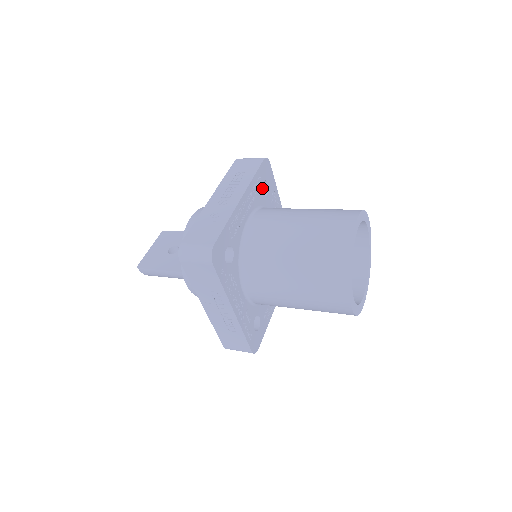
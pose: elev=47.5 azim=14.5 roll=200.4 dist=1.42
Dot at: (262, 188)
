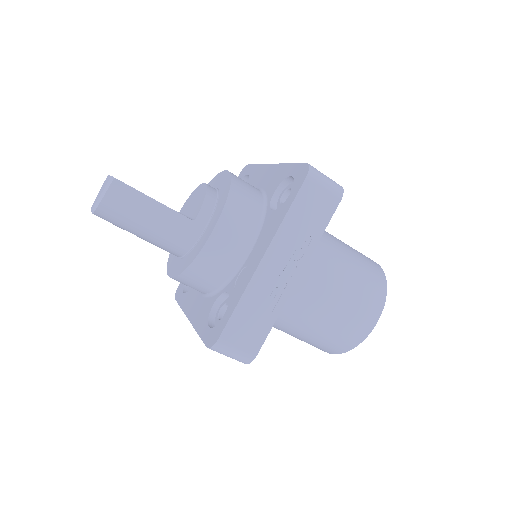
Dot at: occluded
